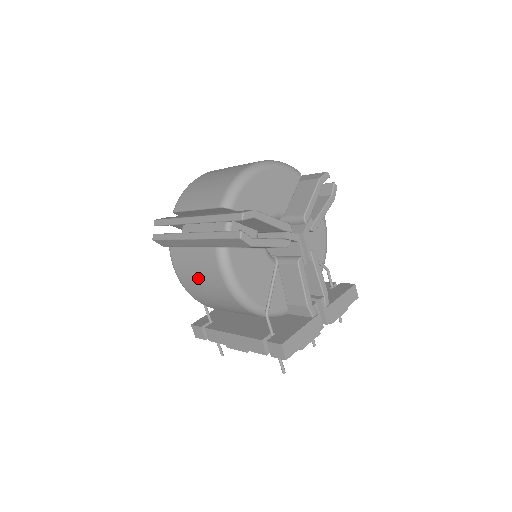
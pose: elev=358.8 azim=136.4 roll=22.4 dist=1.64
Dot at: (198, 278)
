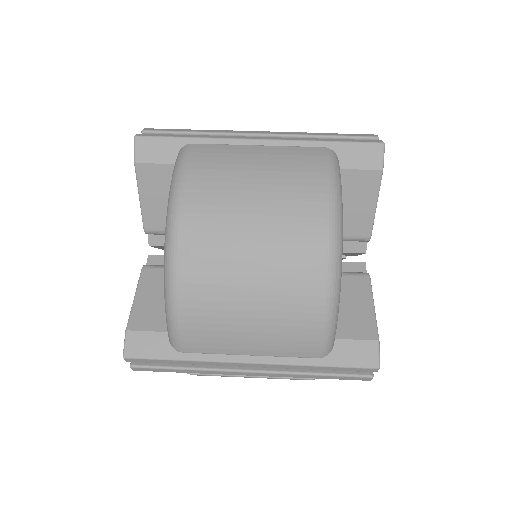
Dot at: occluded
